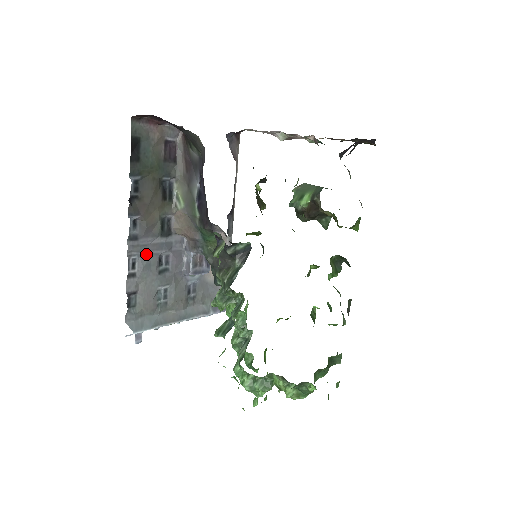
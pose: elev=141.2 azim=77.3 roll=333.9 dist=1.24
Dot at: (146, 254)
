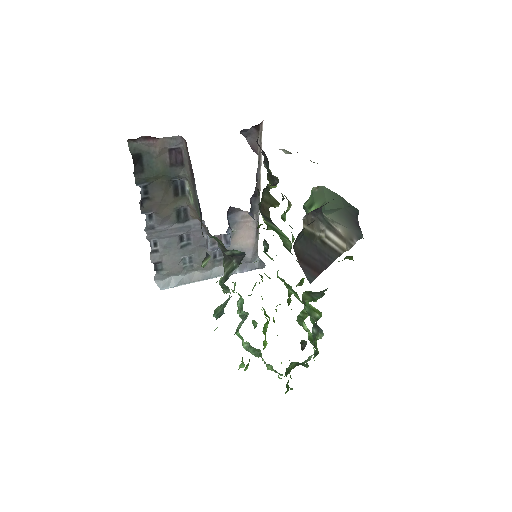
Dot at: (165, 236)
